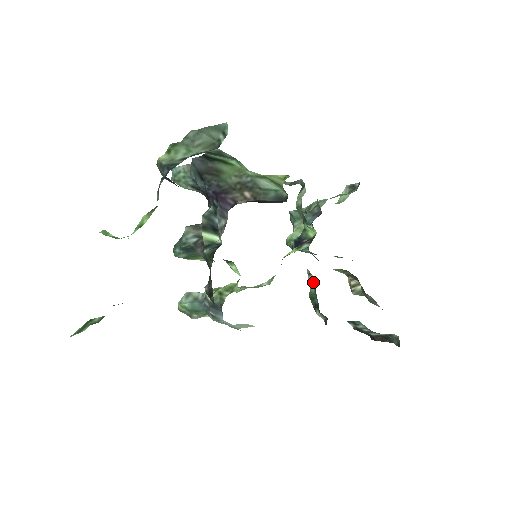
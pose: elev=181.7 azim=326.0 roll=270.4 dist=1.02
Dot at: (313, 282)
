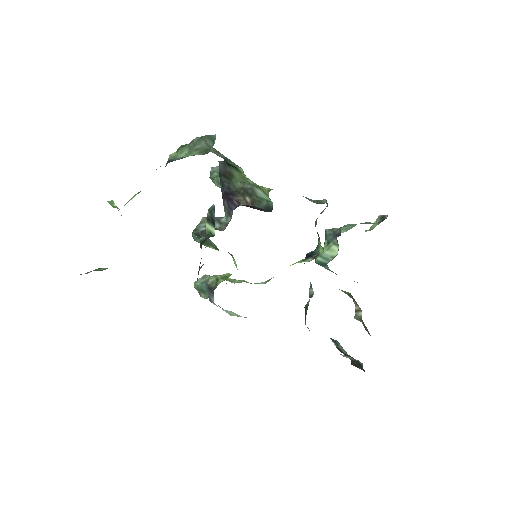
Dot at: (311, 295)
